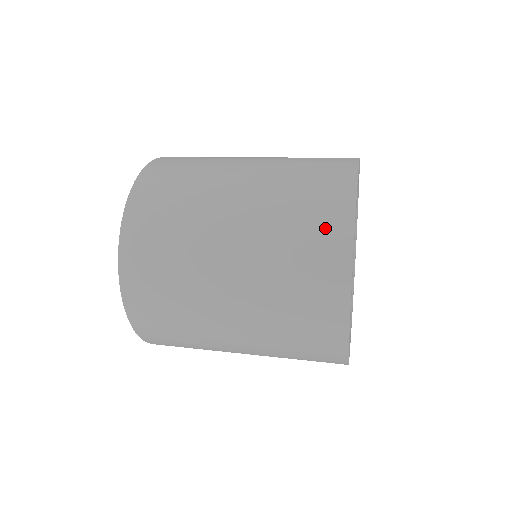
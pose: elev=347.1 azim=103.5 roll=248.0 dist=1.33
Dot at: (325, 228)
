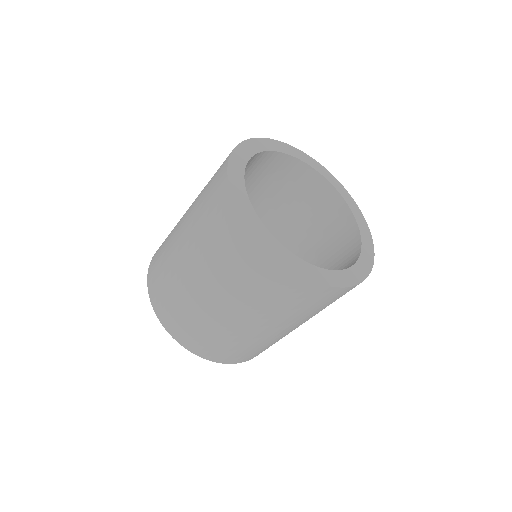
Dot at: occluded
